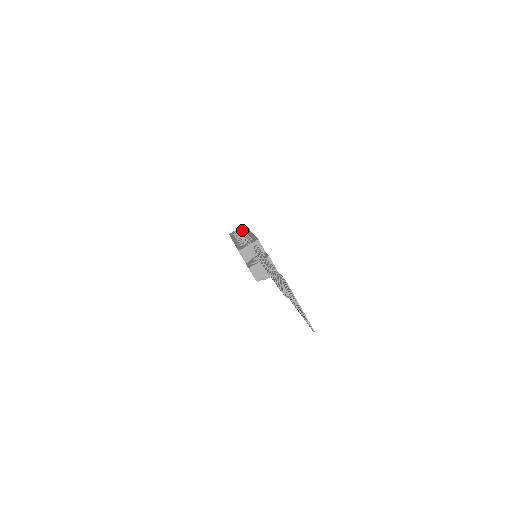
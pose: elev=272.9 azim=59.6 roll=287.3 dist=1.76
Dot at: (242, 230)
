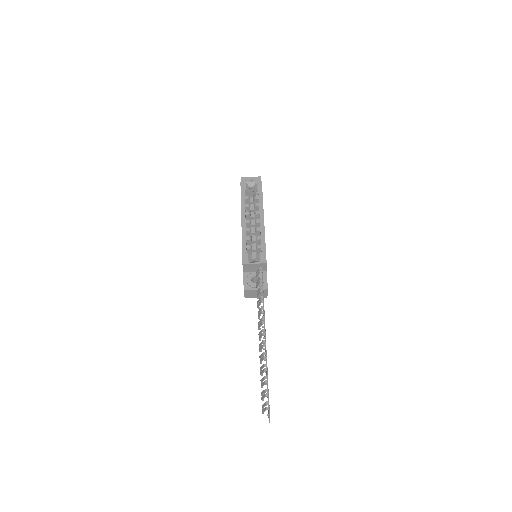
Dot at: (256, 191)
